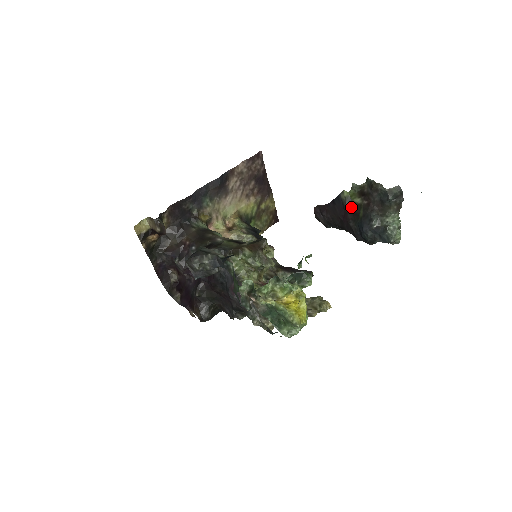
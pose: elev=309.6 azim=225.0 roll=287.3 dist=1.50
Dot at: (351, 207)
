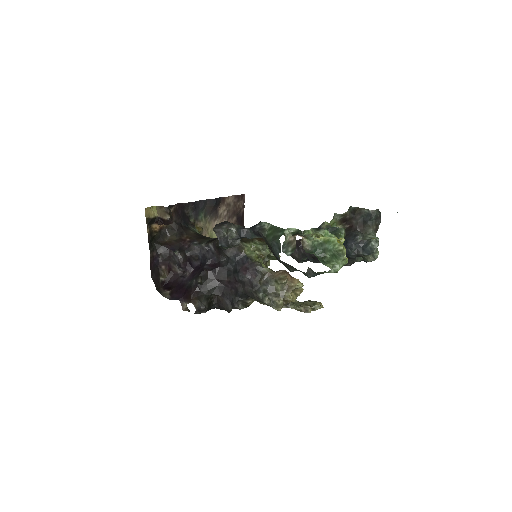
Dot at: occluded
